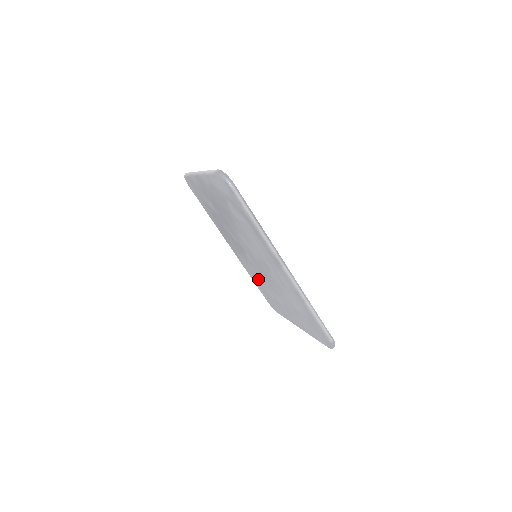
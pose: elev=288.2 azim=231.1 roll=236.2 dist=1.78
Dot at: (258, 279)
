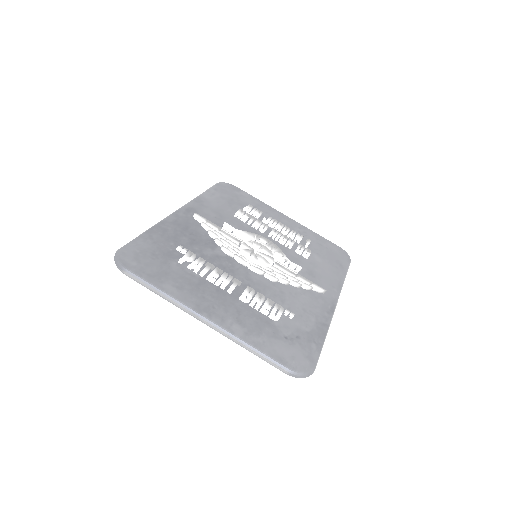
Dot at: occluded
